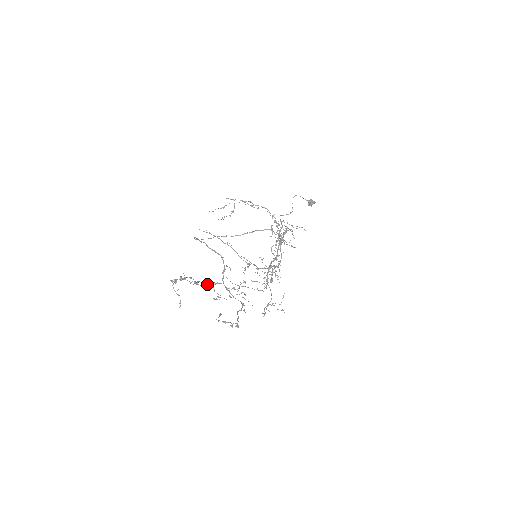
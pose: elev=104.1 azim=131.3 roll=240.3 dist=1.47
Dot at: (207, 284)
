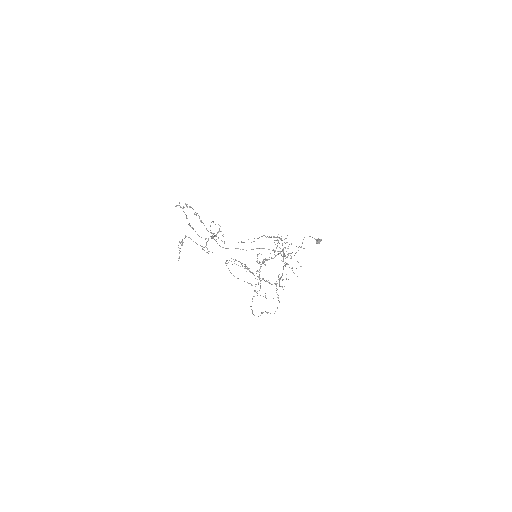
Dot at: (204, 247)
